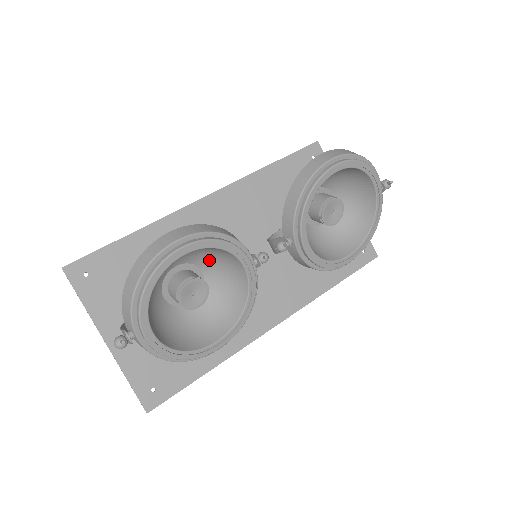
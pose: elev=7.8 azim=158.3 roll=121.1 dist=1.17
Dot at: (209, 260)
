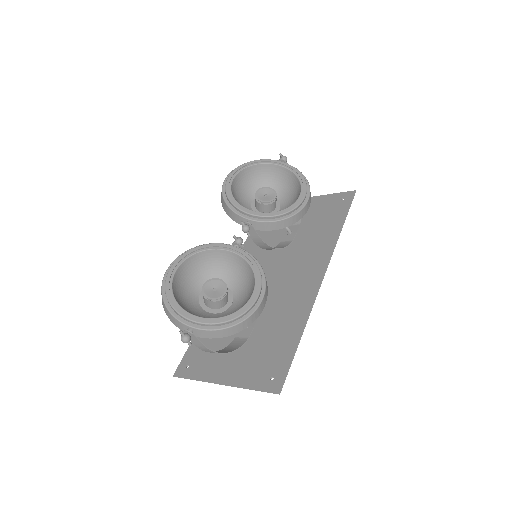
Dot at: (214, 273)
